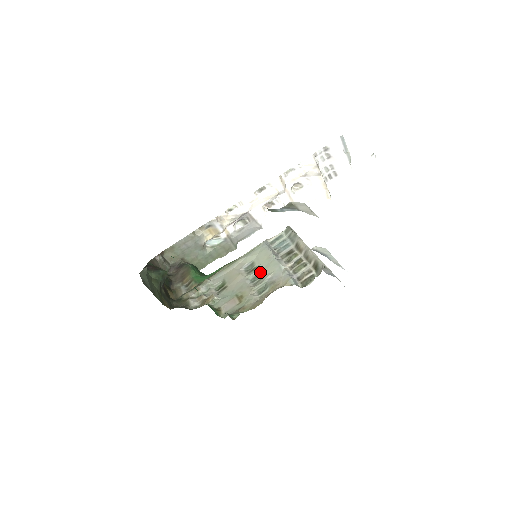
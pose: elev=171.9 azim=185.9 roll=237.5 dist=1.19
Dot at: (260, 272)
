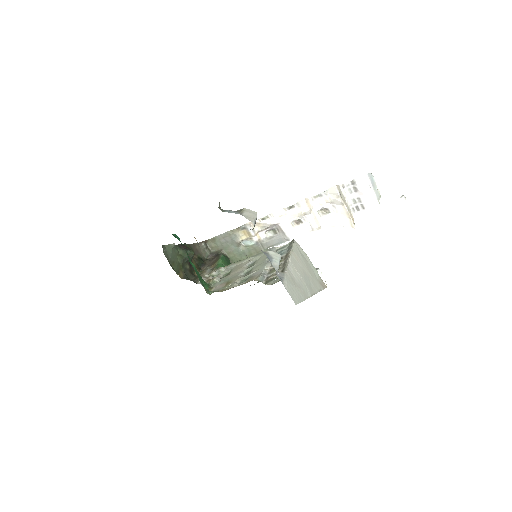
Dot at: (252, 268)
